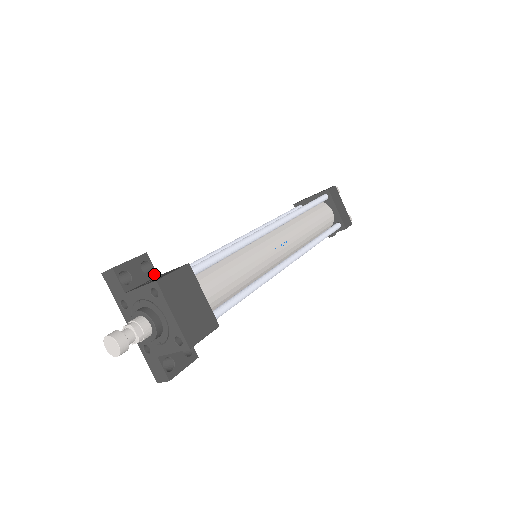
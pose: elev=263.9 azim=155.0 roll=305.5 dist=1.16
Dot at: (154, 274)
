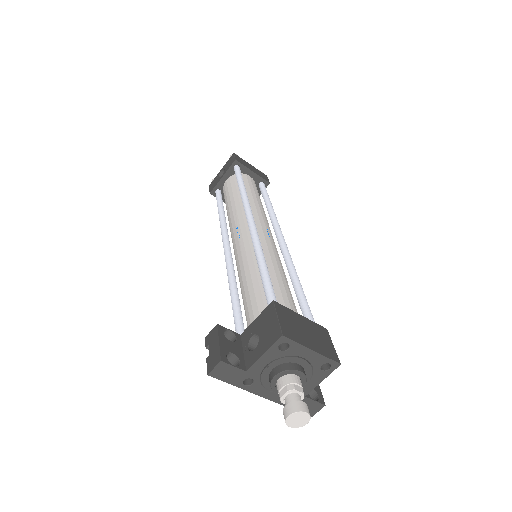
Dot at: (238, 336)
